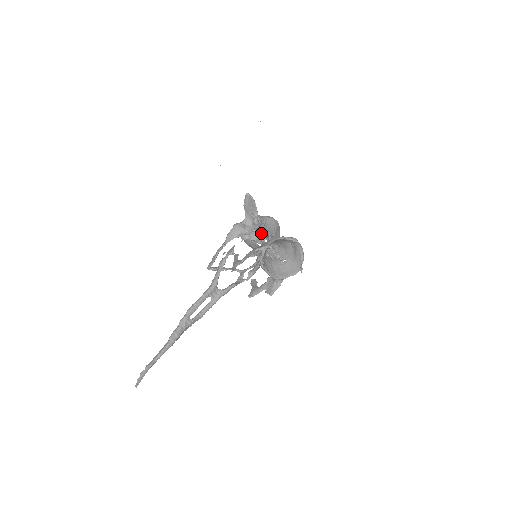
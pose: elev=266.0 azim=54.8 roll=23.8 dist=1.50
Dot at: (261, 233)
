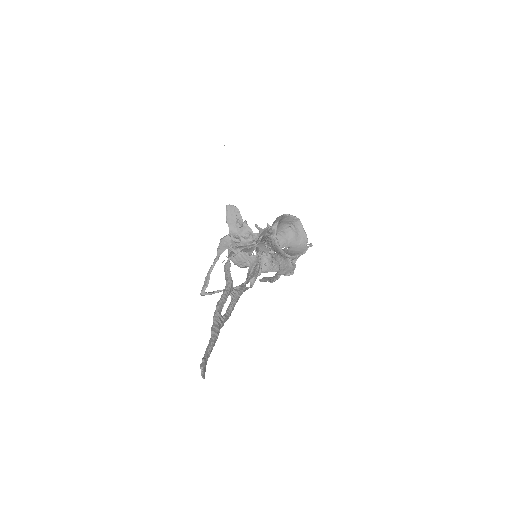
Dot at: (253, 235)
